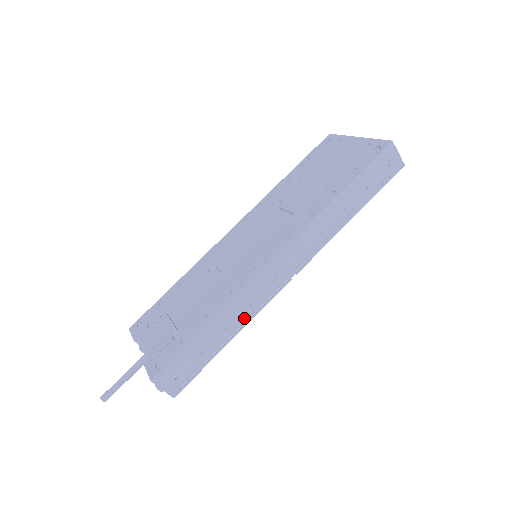
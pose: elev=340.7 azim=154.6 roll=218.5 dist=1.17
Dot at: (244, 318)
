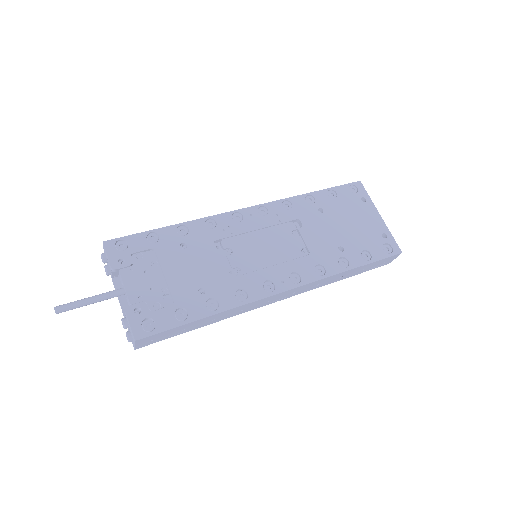
Dot at: (228, 316)
